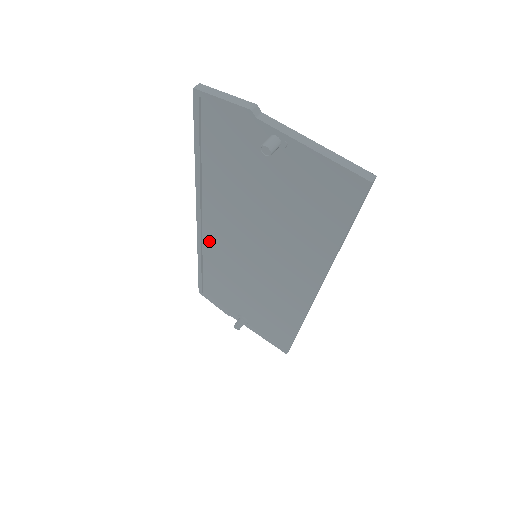
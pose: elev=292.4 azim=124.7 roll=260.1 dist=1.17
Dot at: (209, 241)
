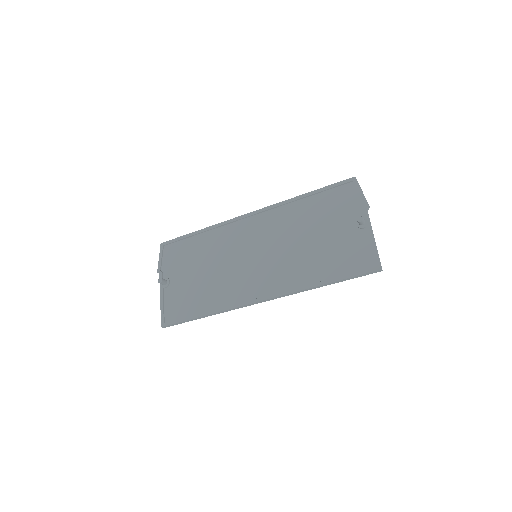
Dot at: (237, 226)
